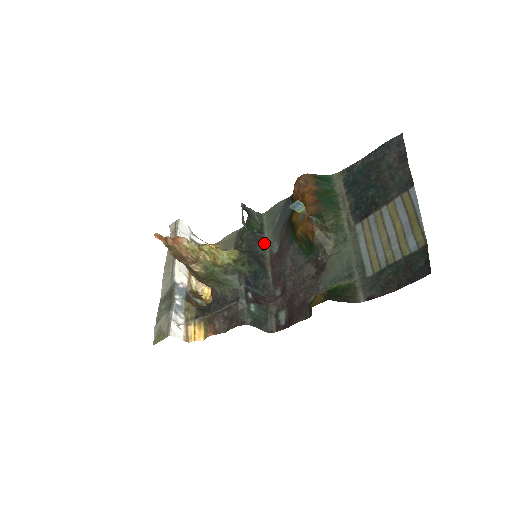
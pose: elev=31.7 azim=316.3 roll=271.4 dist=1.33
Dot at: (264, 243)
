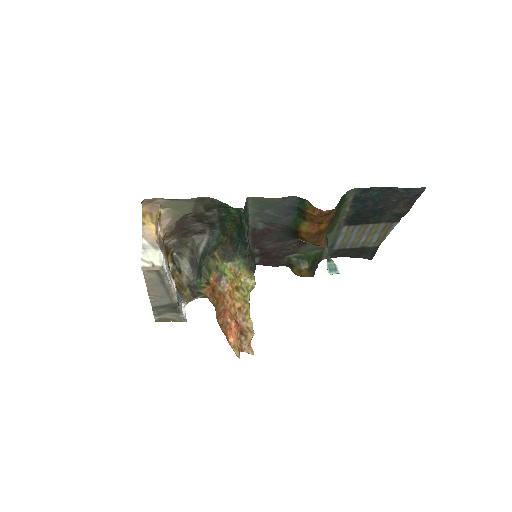
Dot at: (248, 225)
